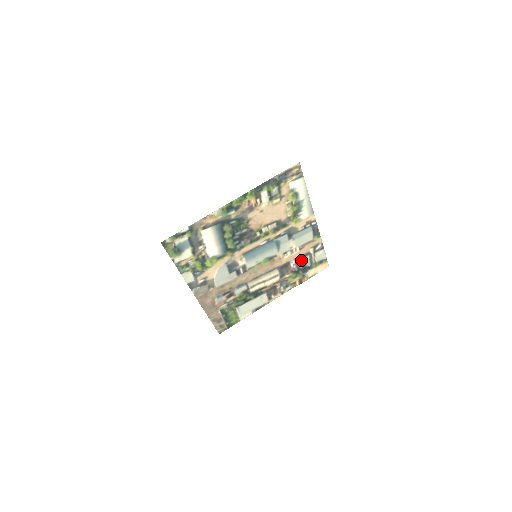
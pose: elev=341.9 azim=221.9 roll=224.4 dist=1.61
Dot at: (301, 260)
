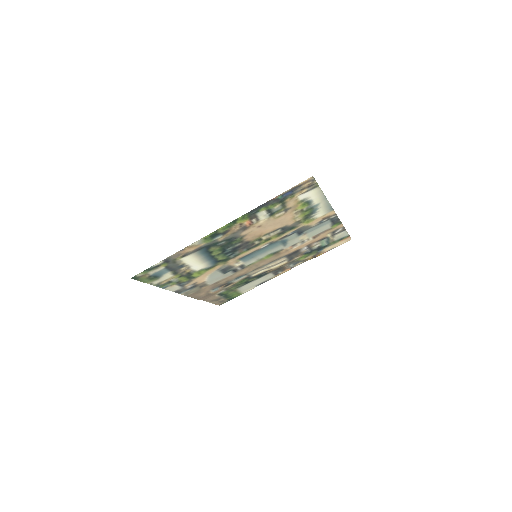
Dot at: (315, 244)
